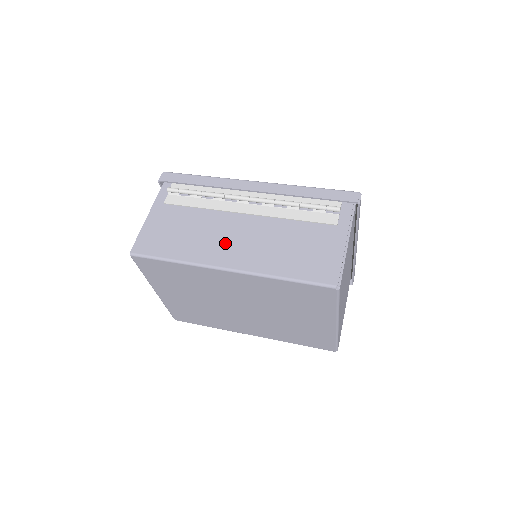
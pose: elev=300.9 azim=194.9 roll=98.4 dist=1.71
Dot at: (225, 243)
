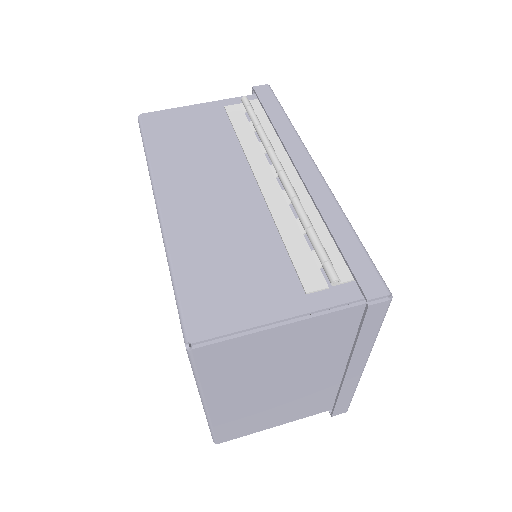
Dot at: (197, 183)
